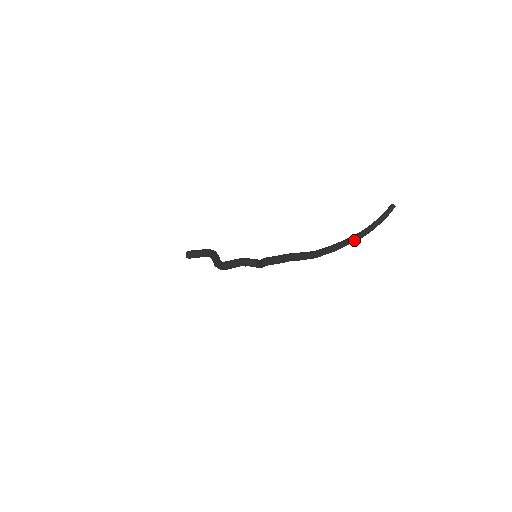
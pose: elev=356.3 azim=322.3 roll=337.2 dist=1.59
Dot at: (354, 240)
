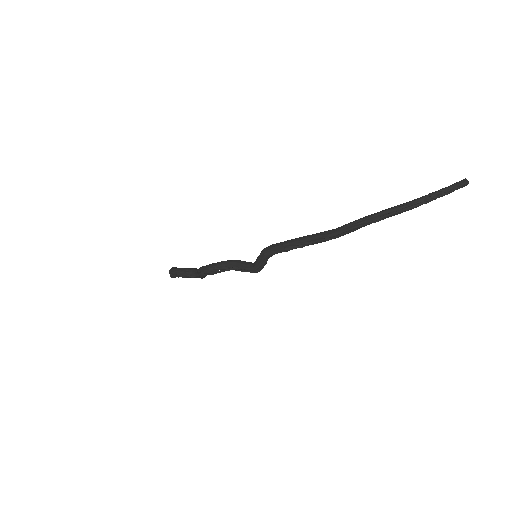
Dot at: (400, 208)
